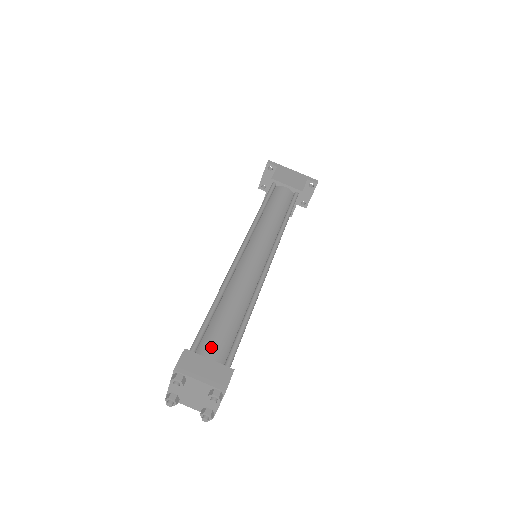
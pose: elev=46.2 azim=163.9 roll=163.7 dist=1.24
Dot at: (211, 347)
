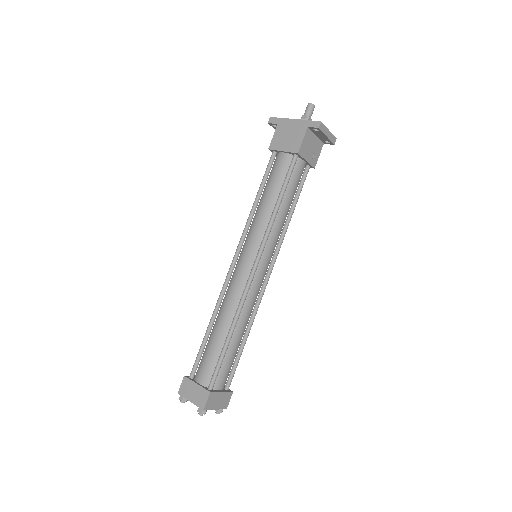
Dot at: (201, 371)
